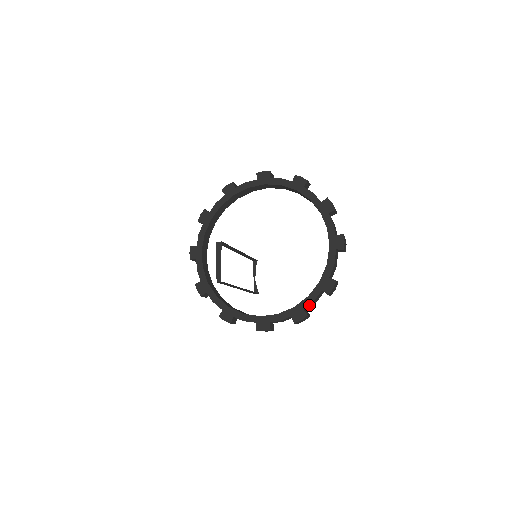
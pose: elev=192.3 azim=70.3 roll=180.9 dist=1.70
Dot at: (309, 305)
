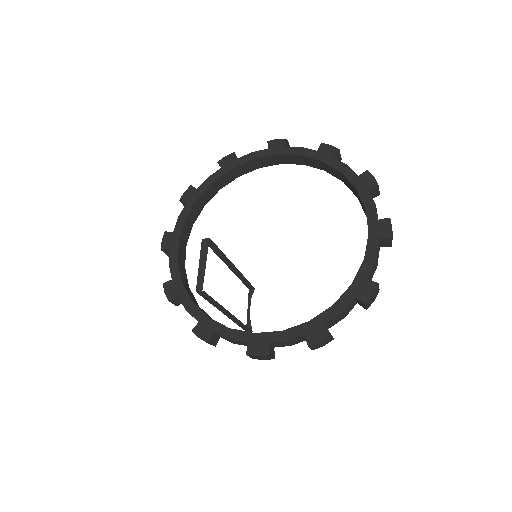
Dot at: (333, 320)
